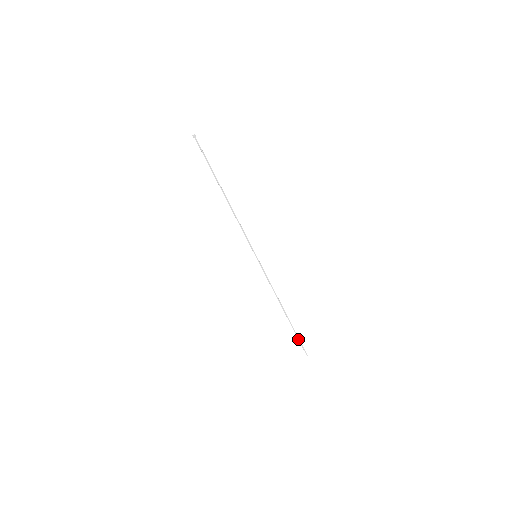
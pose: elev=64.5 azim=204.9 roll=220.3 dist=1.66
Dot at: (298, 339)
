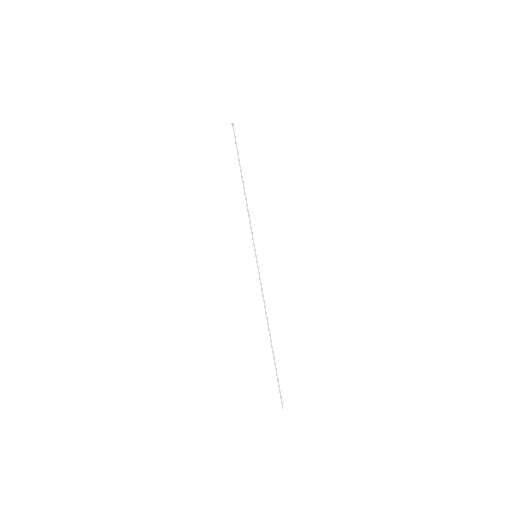
Dot at: (277, 379)
